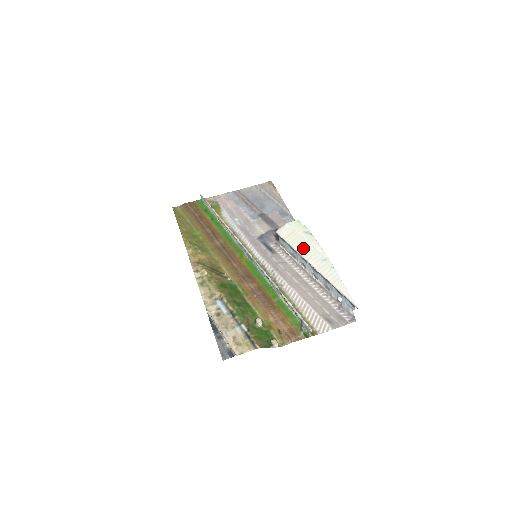
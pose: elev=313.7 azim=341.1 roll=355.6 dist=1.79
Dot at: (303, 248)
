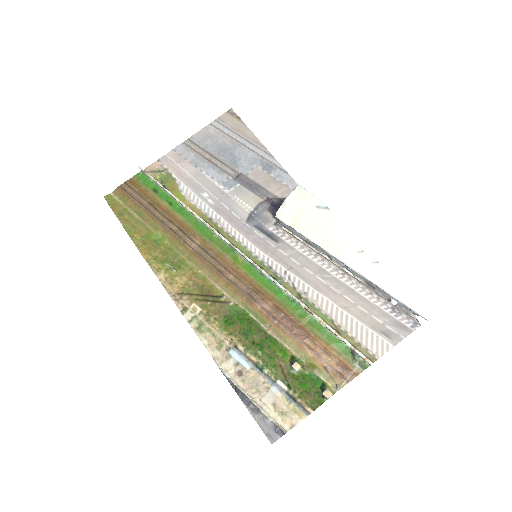
Dot at: (324, 237)
